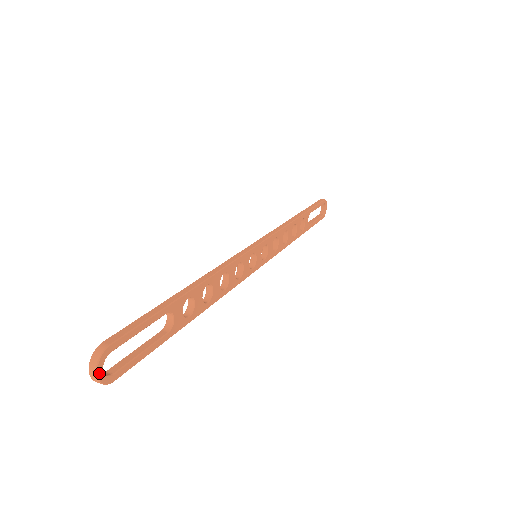
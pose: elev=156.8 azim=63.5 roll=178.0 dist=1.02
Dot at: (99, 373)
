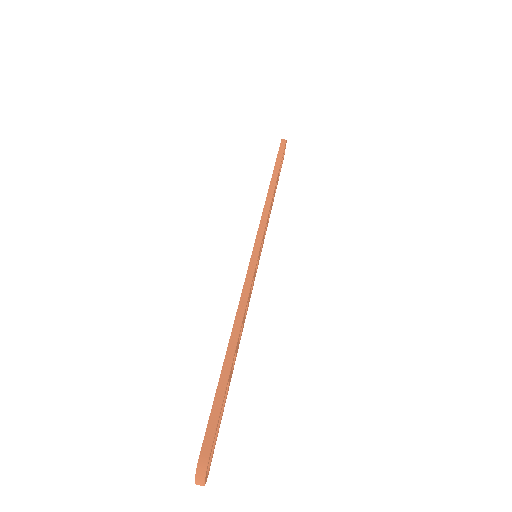
Dot at: (205, 482)
